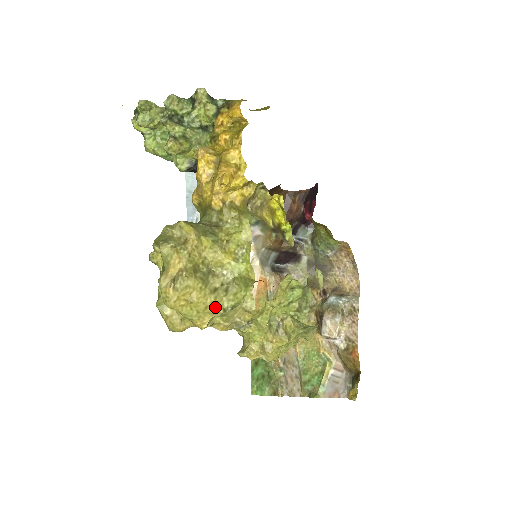
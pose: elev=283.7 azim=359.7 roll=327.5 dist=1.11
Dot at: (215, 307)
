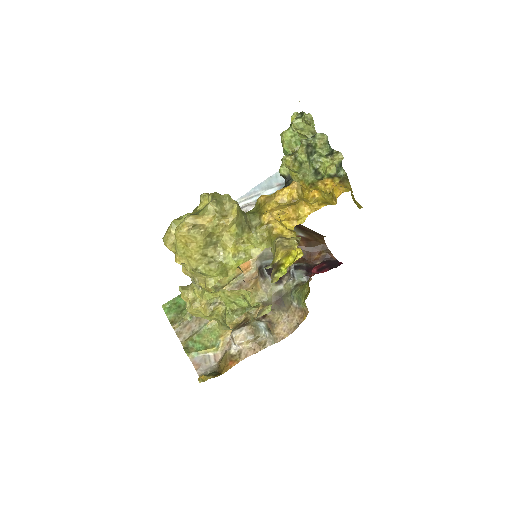
Dot at: (194, 262)
